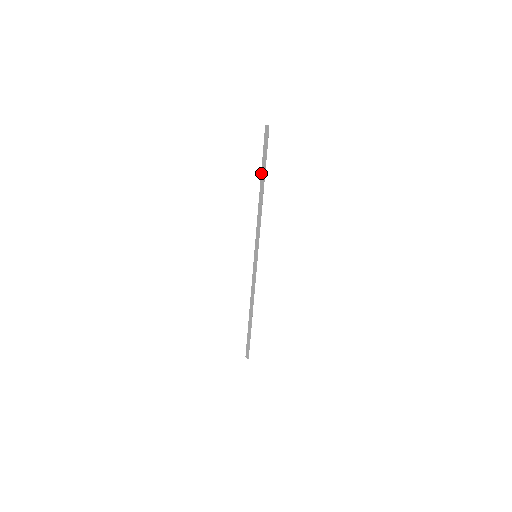
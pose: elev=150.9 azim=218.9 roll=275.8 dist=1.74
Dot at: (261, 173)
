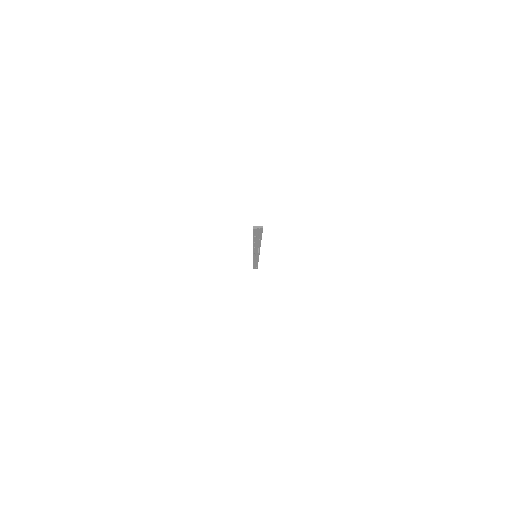
Dot at: (253, 242)
